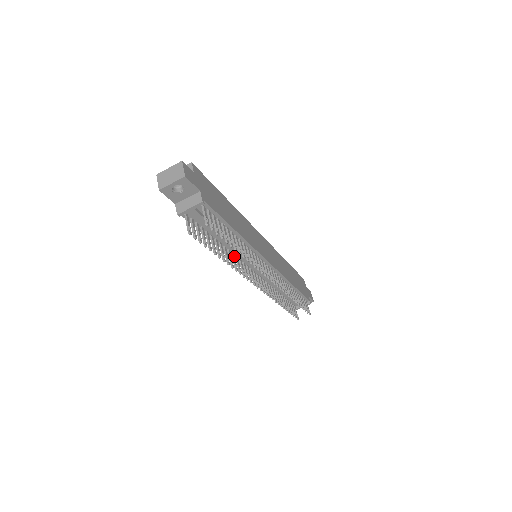
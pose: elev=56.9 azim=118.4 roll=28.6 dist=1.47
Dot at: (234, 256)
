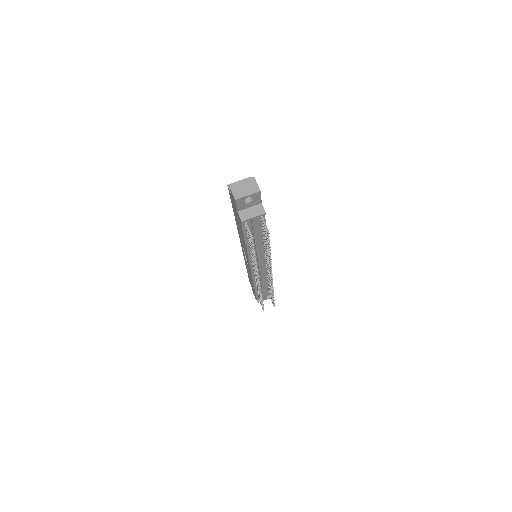
Dot at: occluded
